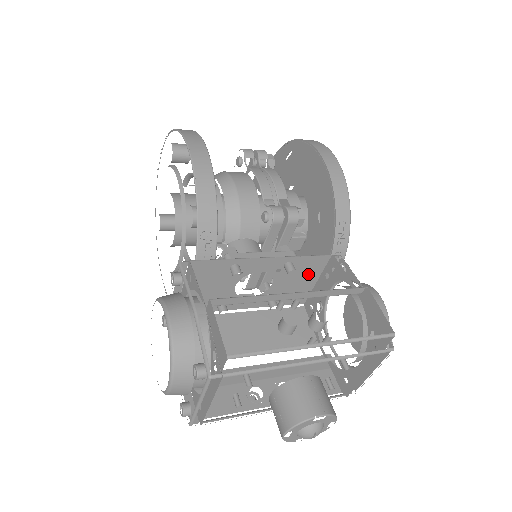
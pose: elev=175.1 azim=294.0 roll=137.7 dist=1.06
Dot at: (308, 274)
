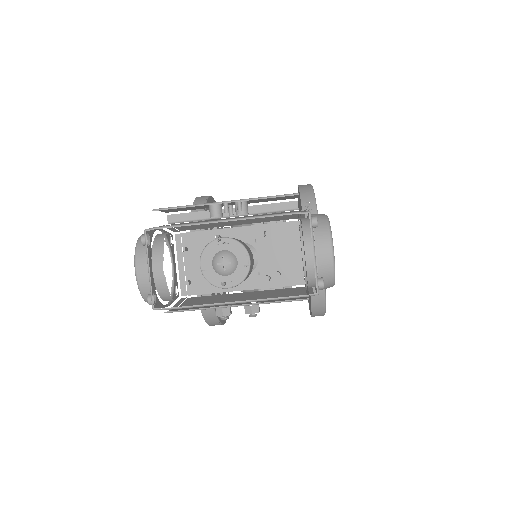
Dot at: (288, 245)
